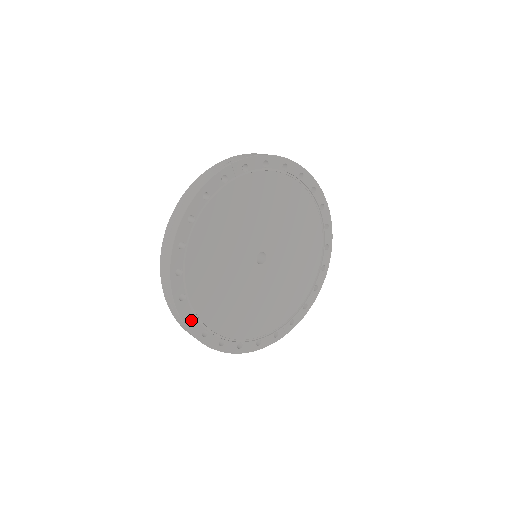
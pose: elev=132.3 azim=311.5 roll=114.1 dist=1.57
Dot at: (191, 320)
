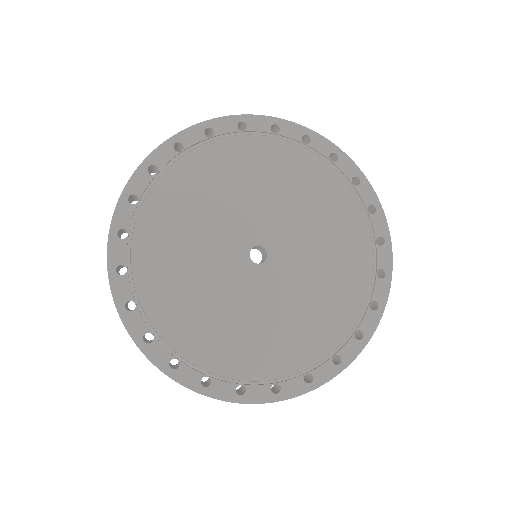
Dot at: (121, 275)
